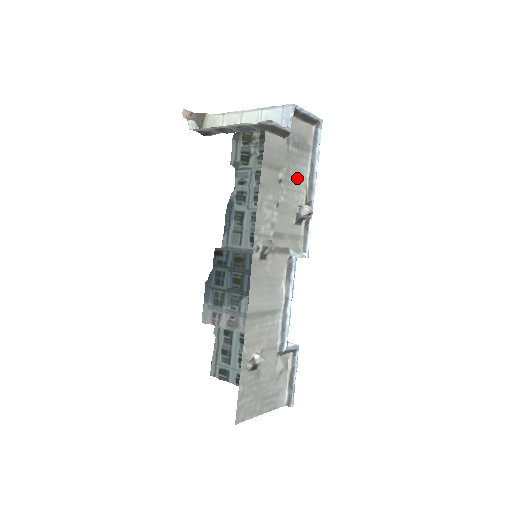
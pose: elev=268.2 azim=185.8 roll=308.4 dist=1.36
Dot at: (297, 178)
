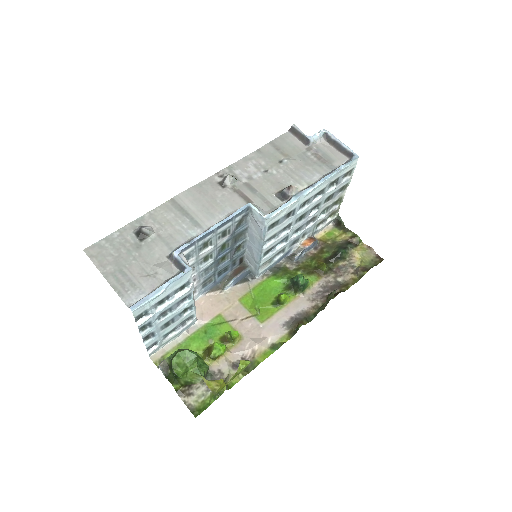
Dot at: (303, 174)
